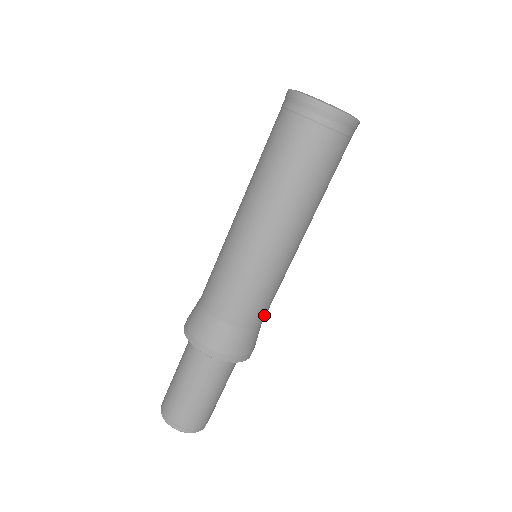
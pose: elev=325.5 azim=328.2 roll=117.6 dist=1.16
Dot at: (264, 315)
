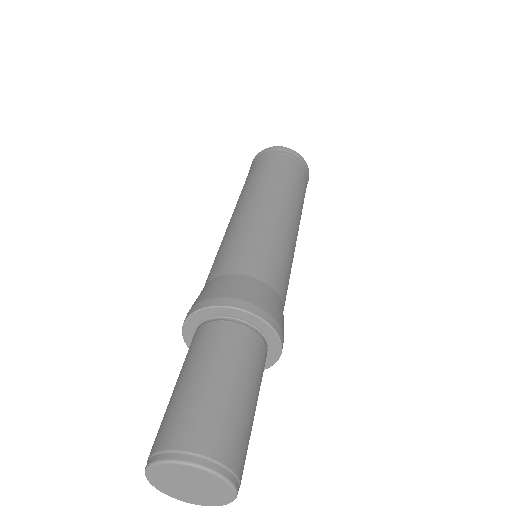
Dot at: occluded
